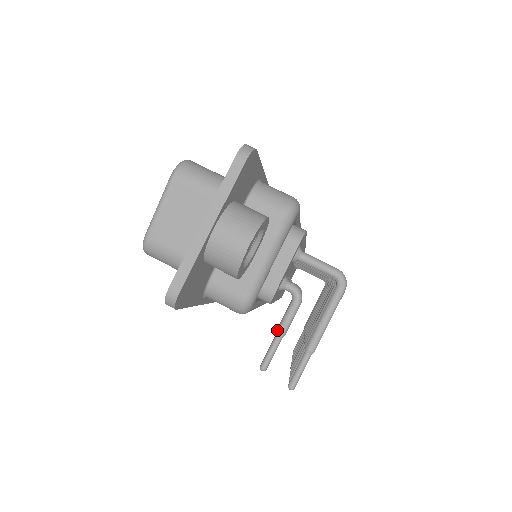
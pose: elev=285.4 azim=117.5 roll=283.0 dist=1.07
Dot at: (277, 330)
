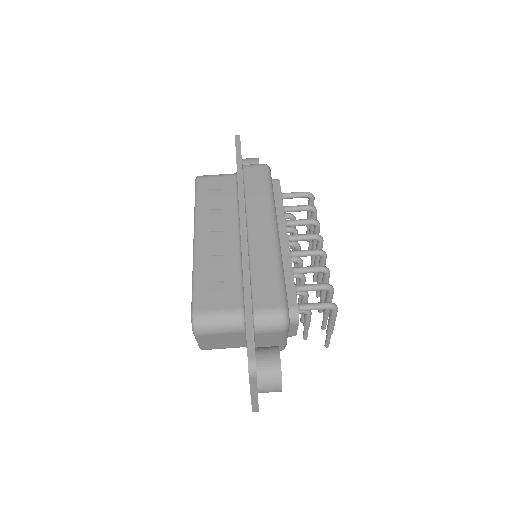
Dot at: (304, 327)
